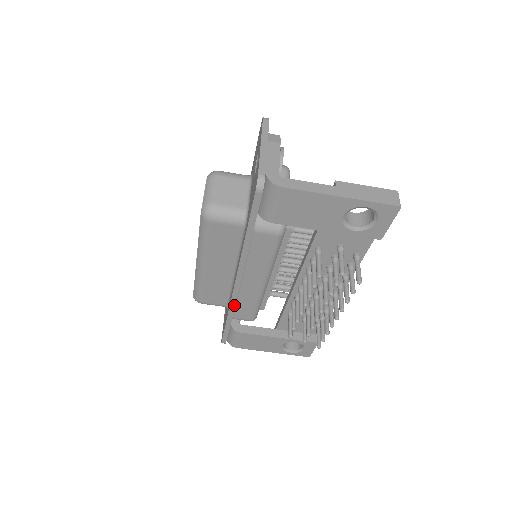
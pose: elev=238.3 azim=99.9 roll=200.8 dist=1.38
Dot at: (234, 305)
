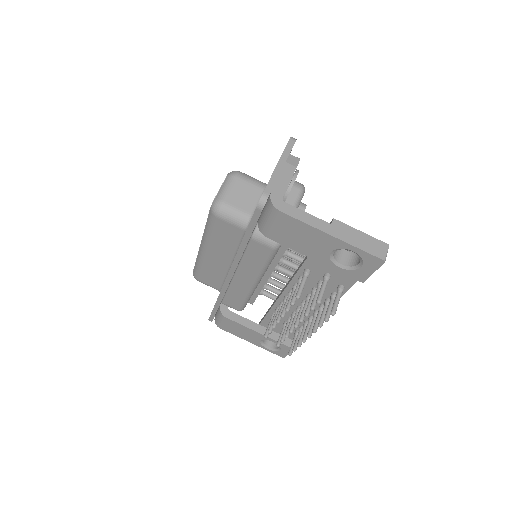
Dot at: (224, 293)
